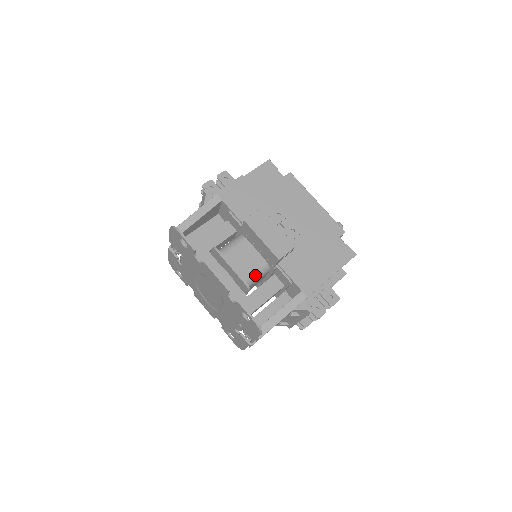
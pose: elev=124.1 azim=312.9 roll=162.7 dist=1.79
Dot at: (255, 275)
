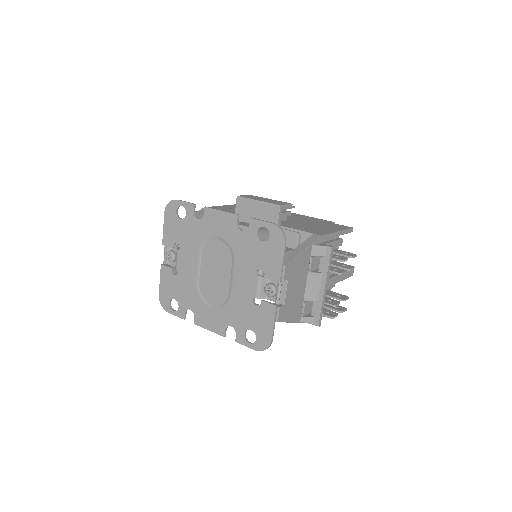
Dot at: (261, 233)
